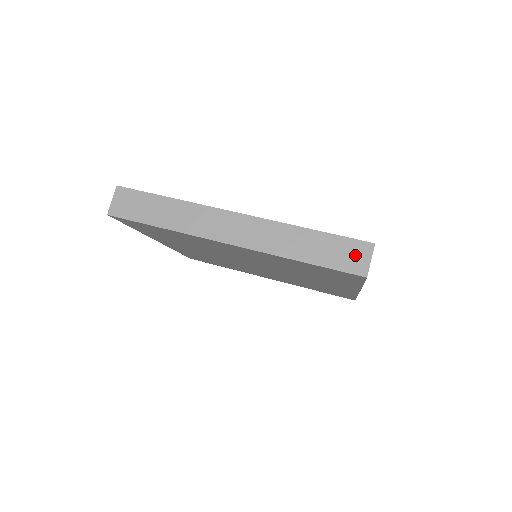
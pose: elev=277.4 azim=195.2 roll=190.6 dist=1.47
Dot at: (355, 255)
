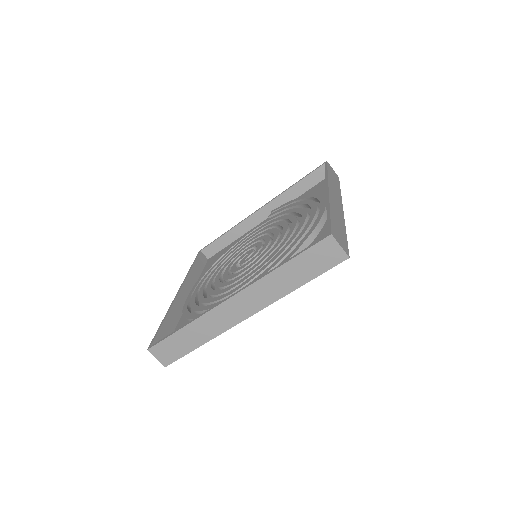
Dot at: (327, 253)
